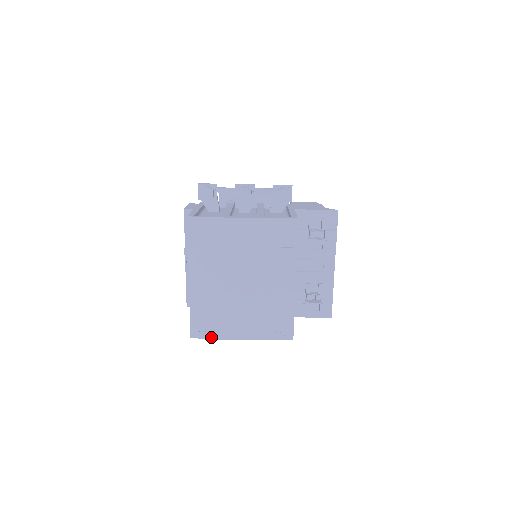
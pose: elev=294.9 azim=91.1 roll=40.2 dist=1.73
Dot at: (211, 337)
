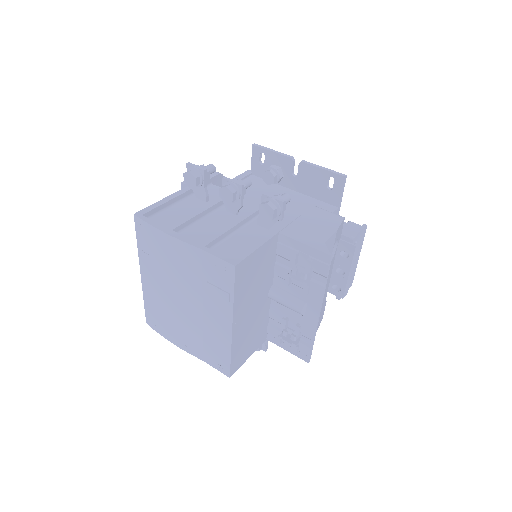
Dot at: (160, 333)
